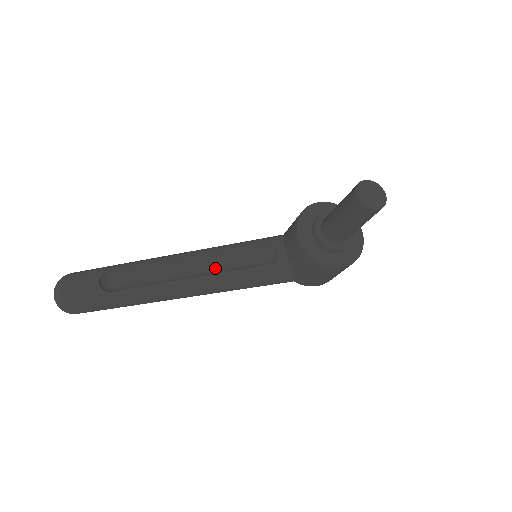
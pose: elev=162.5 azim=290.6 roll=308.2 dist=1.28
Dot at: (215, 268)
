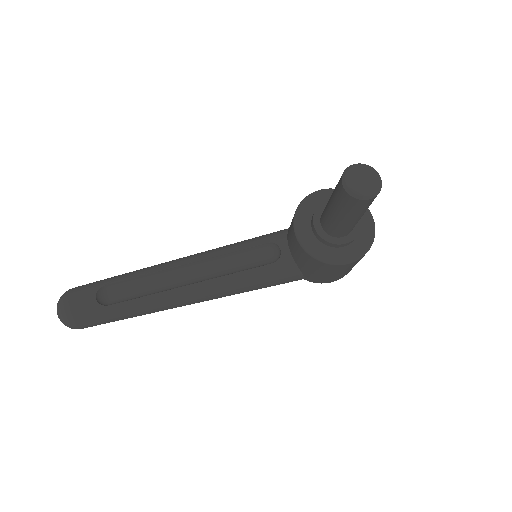
Dot at: (214, 272)
